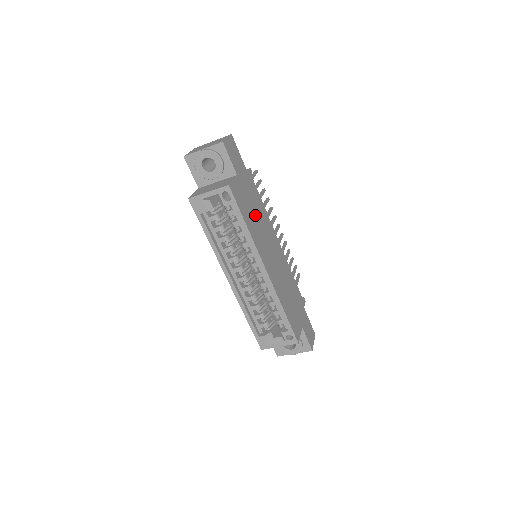
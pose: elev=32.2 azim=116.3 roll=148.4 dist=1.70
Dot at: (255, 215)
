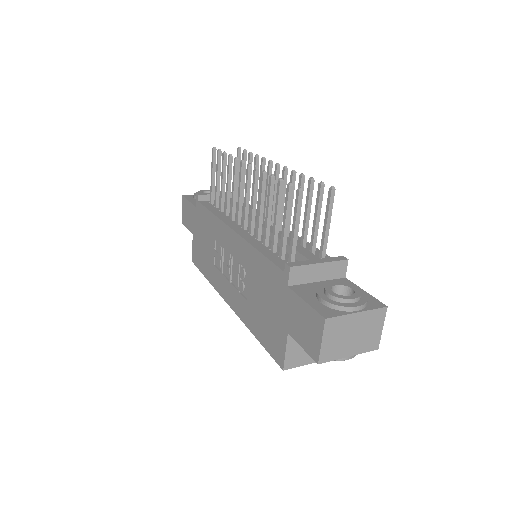
Dot at: occluded
